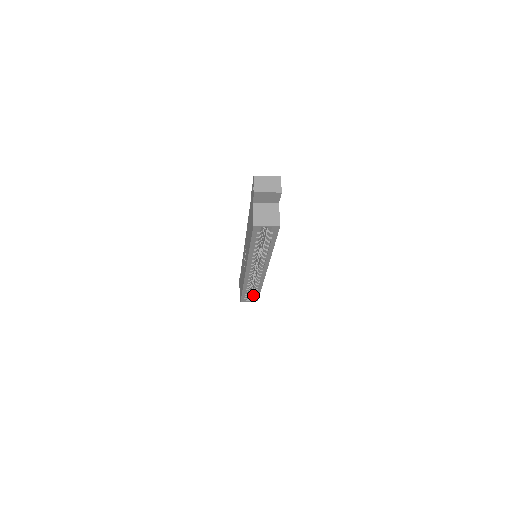
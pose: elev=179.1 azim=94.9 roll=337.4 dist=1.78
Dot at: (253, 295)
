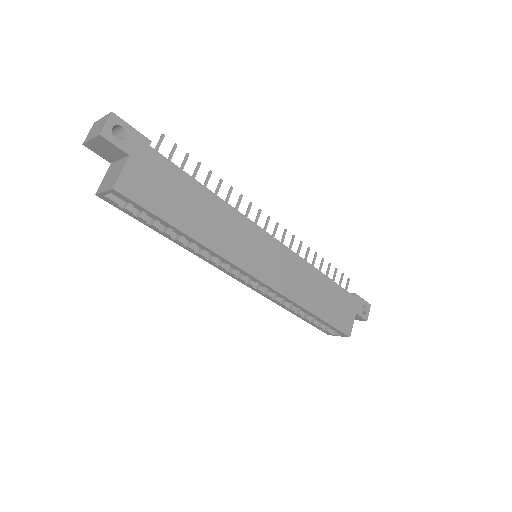
Dot at: occluded
